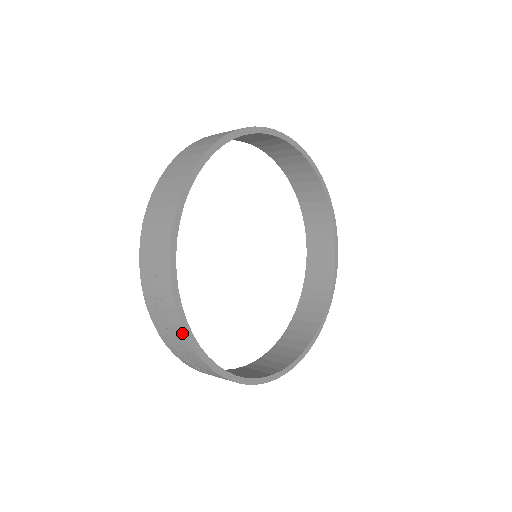
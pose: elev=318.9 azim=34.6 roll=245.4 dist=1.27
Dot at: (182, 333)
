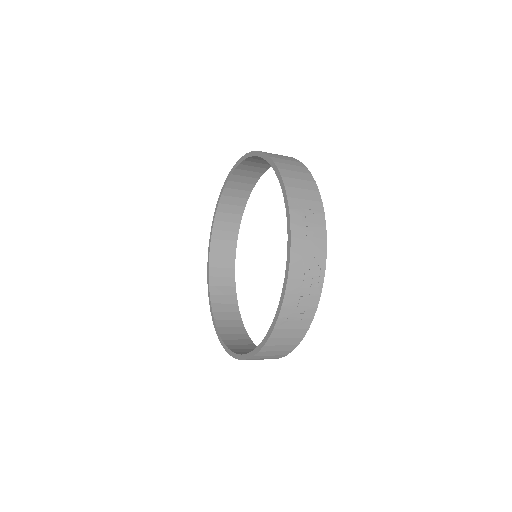
Dot at: (323, 262)
